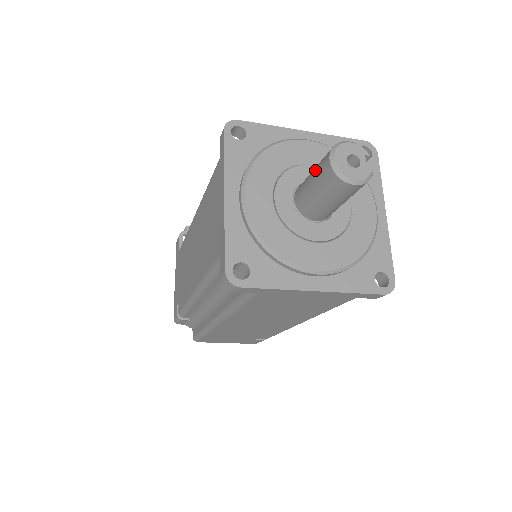
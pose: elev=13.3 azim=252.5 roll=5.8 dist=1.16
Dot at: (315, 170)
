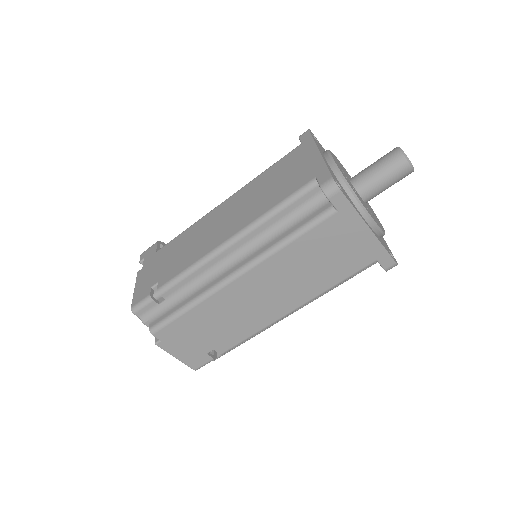
Dot at: (379, 159)
